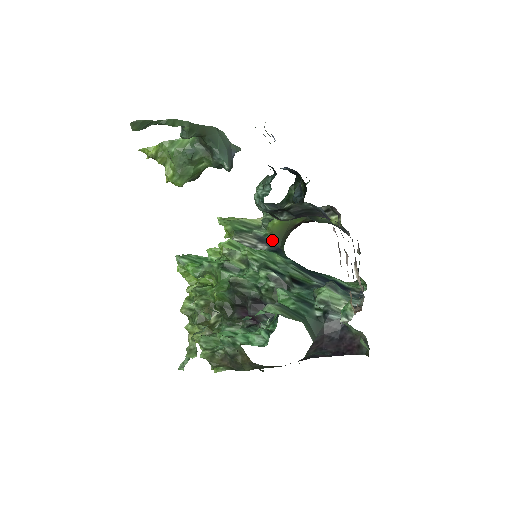
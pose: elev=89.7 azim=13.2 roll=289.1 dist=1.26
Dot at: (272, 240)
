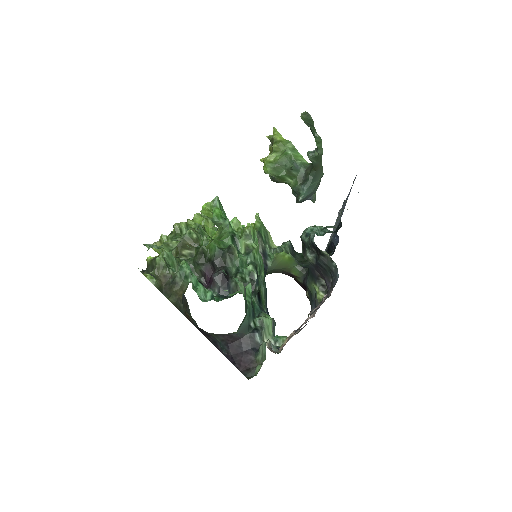
Dot at: (270, 262)
